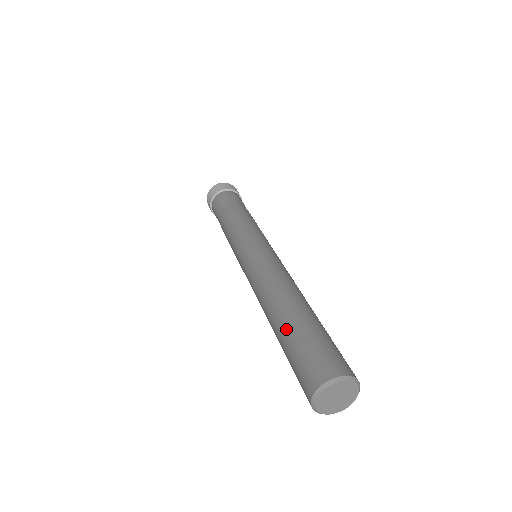
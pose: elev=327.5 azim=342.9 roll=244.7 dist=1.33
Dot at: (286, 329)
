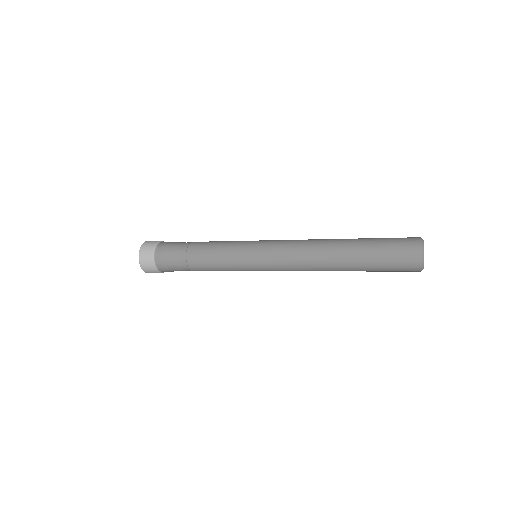
Dot at: (363, 247)
